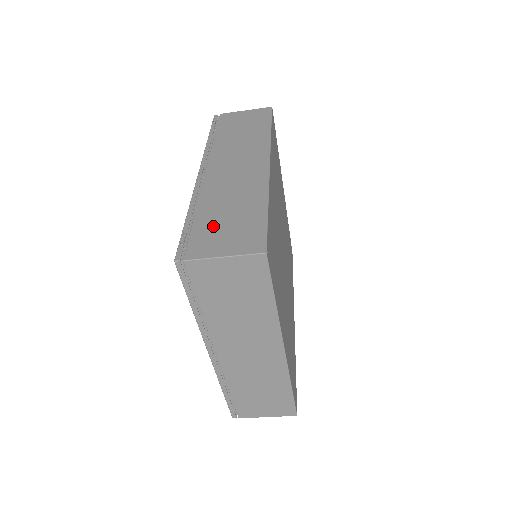
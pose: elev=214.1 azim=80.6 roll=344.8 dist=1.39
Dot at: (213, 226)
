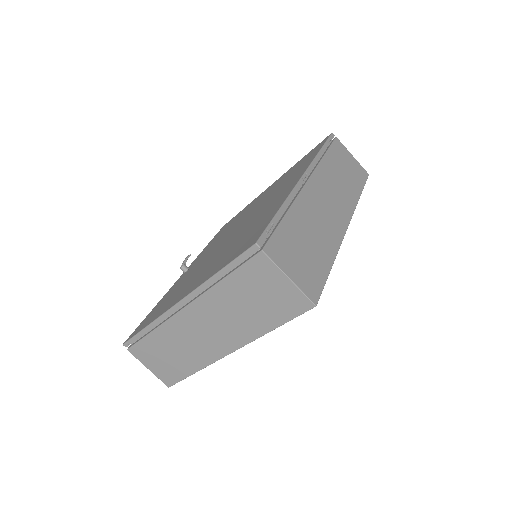
Dot at: (293, 241)
